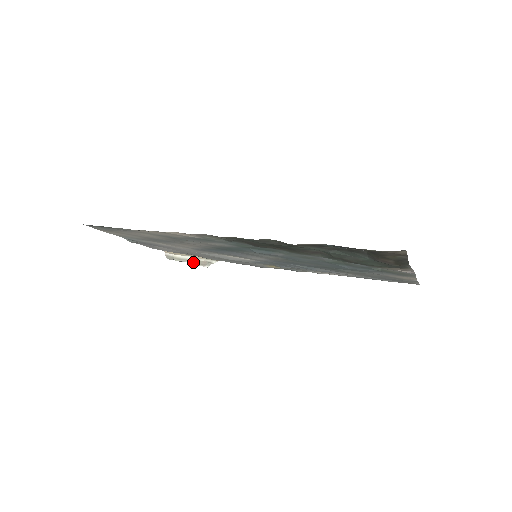
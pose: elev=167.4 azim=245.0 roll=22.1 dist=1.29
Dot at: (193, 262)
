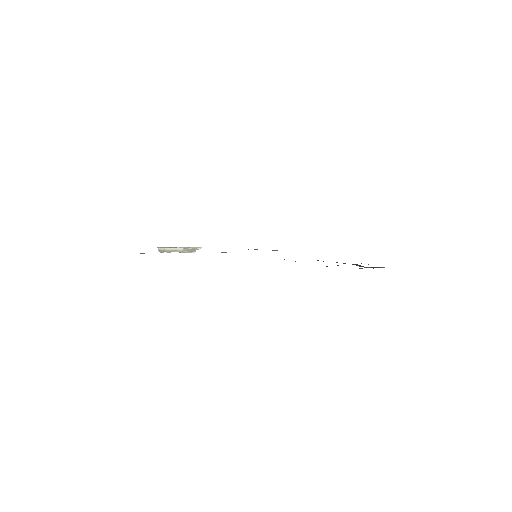
Dot at: (182, 251)
